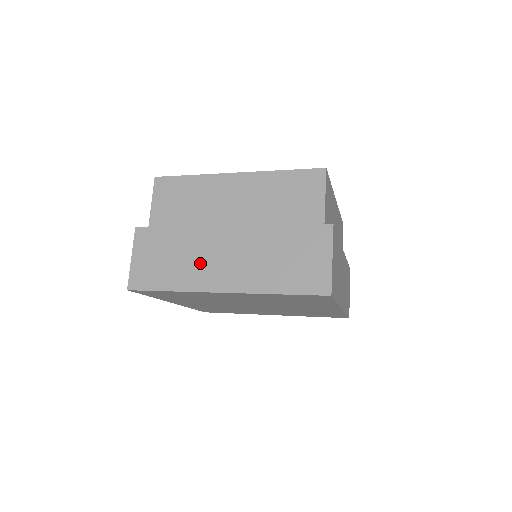
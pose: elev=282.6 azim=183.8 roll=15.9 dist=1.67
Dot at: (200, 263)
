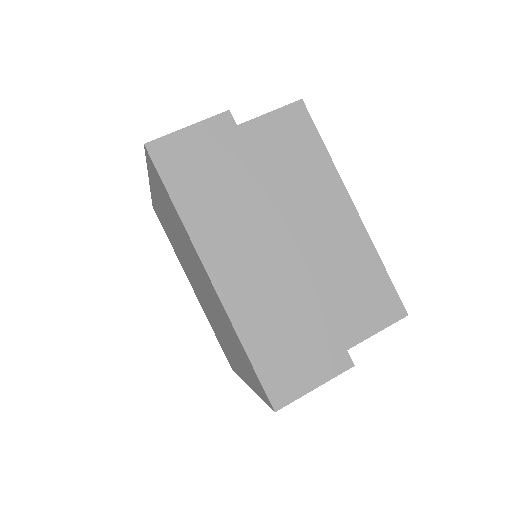
Dot at: (230, 227)
